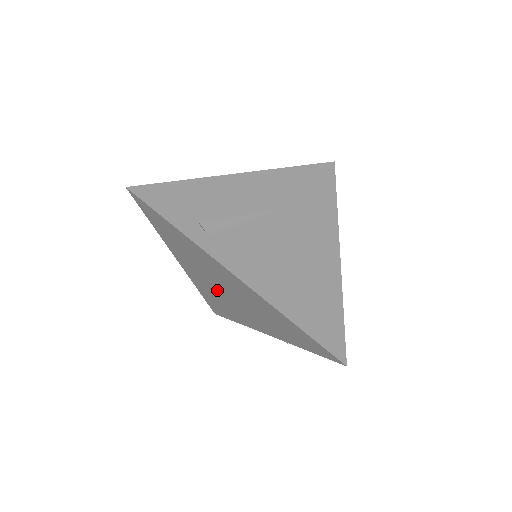
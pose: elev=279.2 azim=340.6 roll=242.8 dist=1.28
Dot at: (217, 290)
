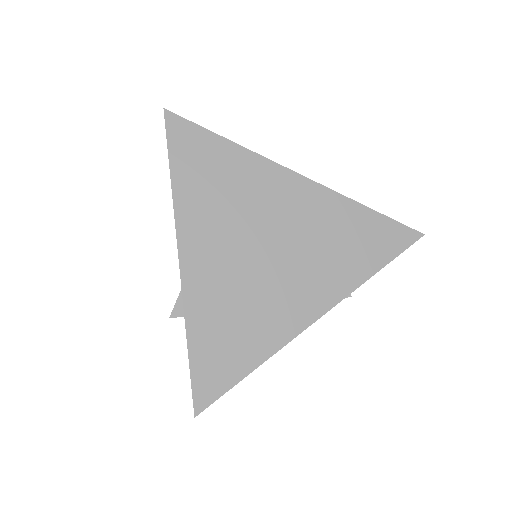
Dot at: (246, 267)
